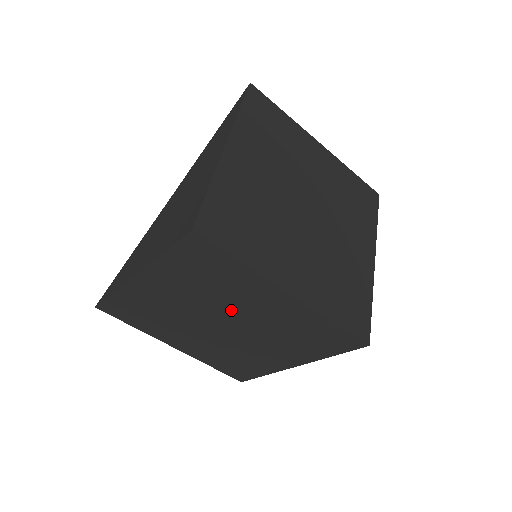
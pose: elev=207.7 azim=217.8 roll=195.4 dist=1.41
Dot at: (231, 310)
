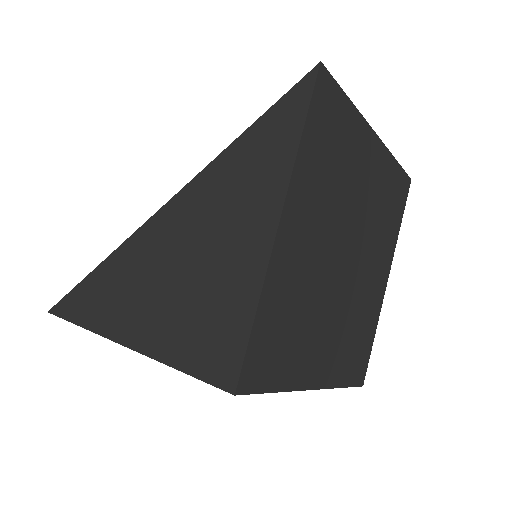
Dot at: occluded
